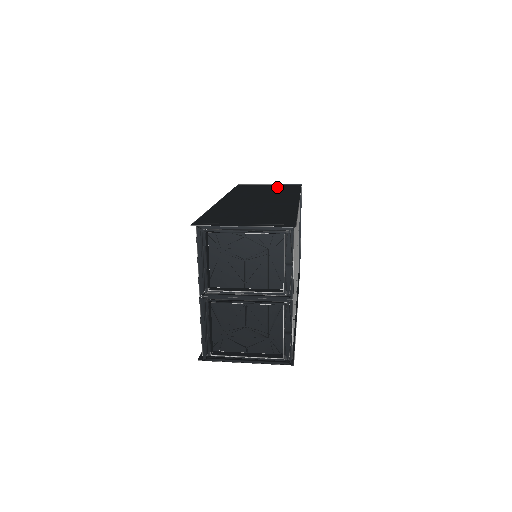
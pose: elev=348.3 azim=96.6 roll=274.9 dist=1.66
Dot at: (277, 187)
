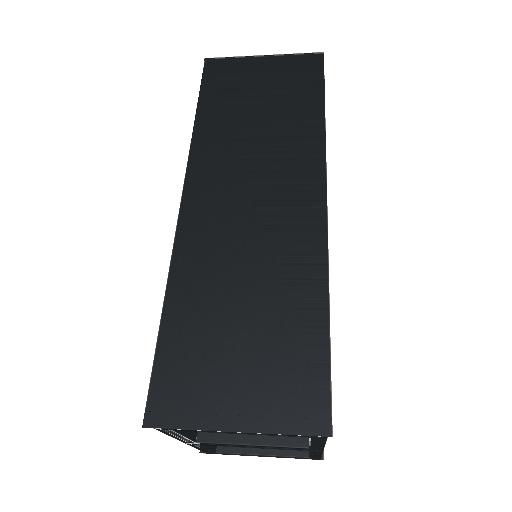
Dot at: (279, 82)
